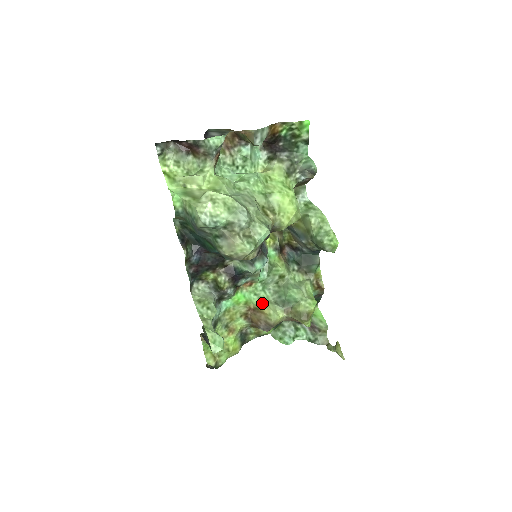
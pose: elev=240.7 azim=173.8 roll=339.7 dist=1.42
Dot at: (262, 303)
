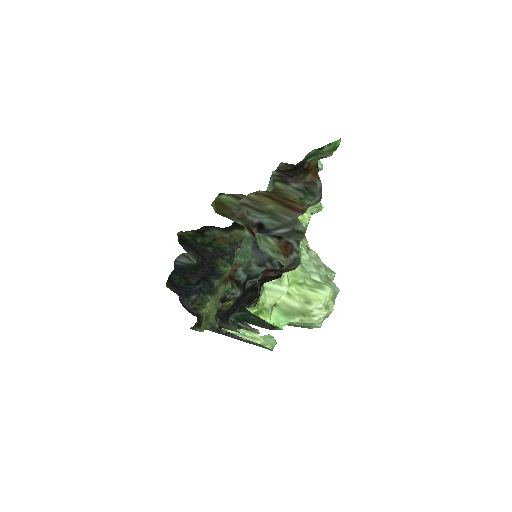
Dot at: occluded
